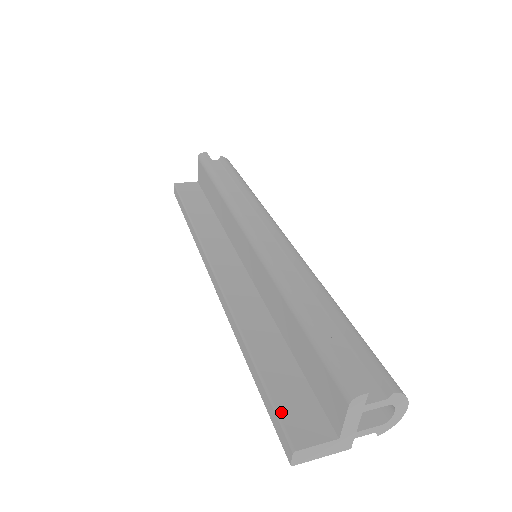
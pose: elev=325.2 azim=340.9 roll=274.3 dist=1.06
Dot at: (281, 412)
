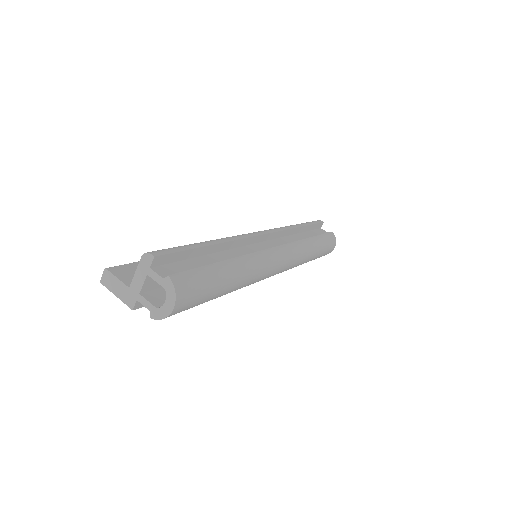
Dot at: (131, 264)
